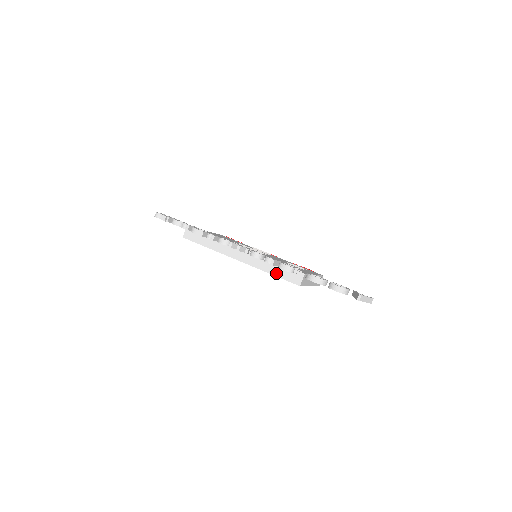
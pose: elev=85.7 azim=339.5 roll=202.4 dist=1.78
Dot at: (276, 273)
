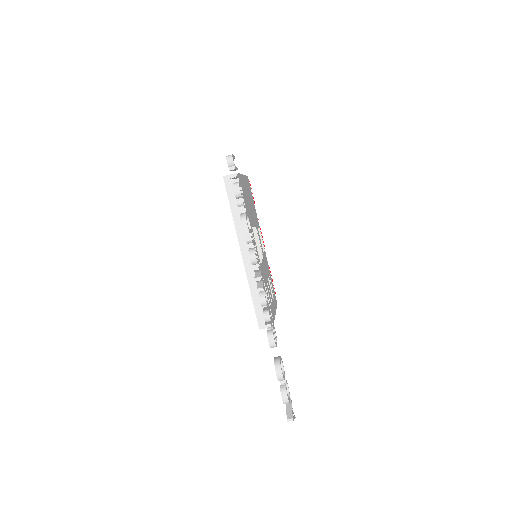
Dot at: (256, 300)
